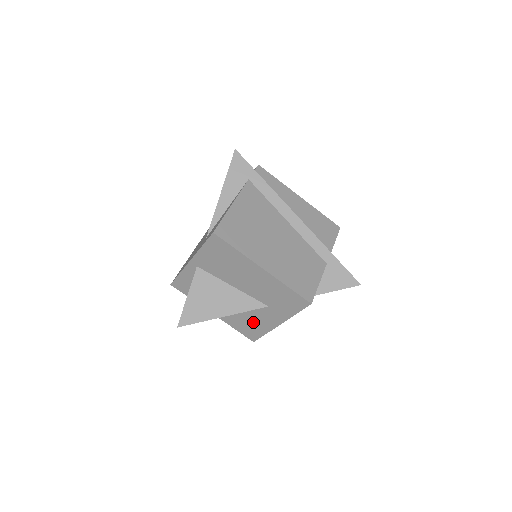
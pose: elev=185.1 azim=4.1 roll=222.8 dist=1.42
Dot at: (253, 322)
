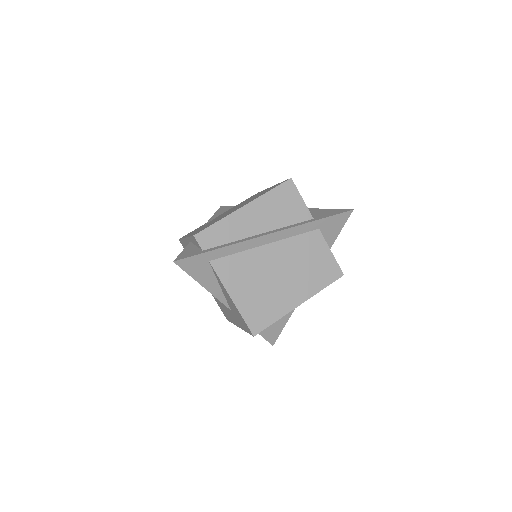
Dot at: occluded
